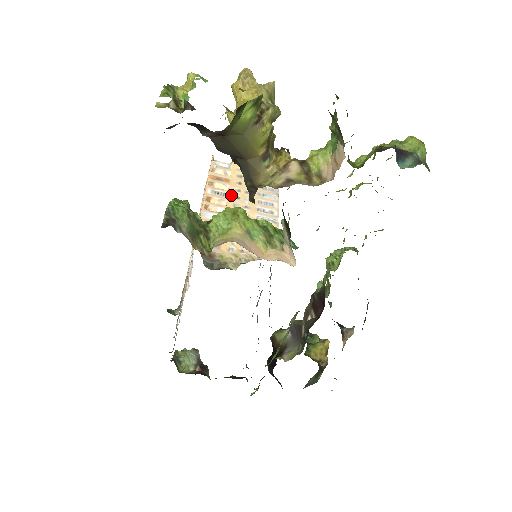
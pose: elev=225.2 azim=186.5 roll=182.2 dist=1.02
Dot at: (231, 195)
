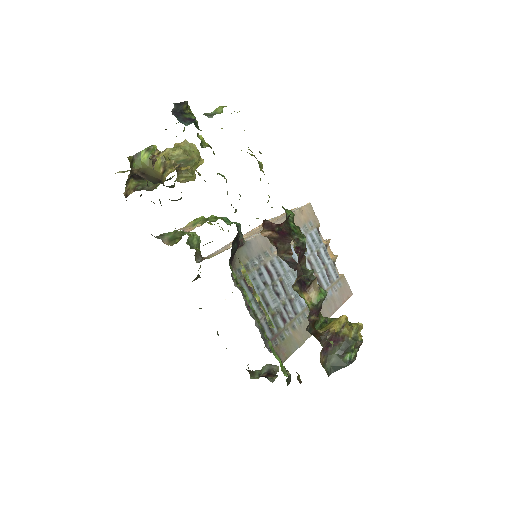
Dot at: (257, 229)
